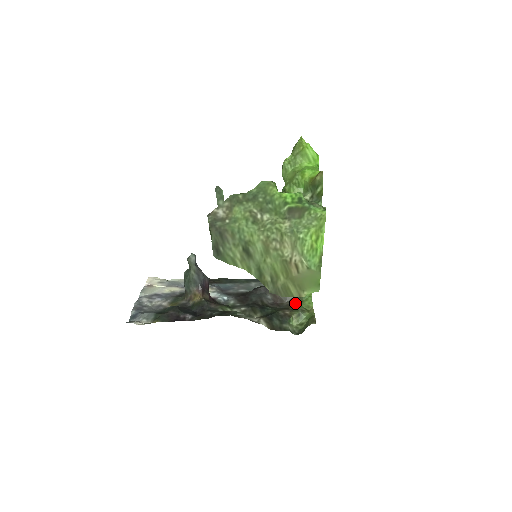
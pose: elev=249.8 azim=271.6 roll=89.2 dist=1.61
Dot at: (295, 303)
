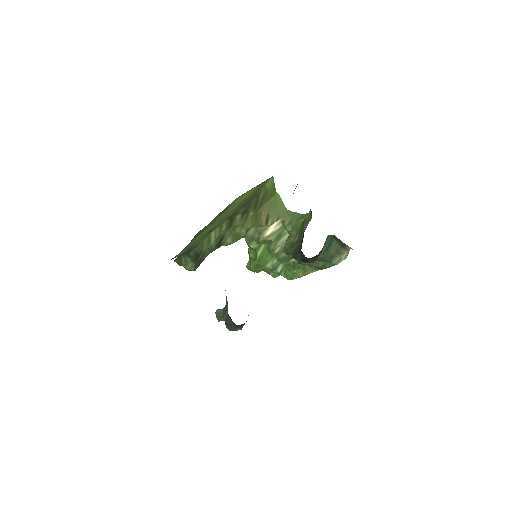
Dot at: occluded
